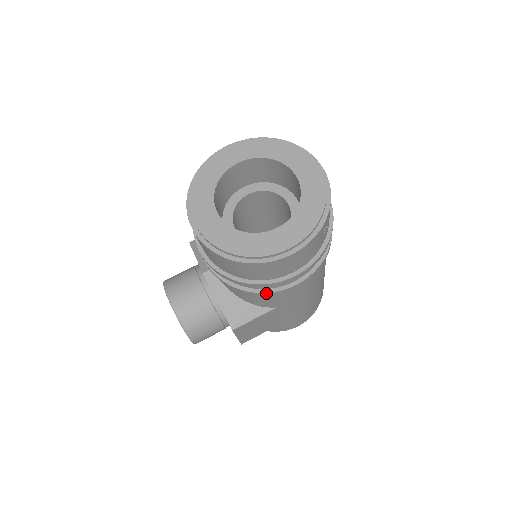
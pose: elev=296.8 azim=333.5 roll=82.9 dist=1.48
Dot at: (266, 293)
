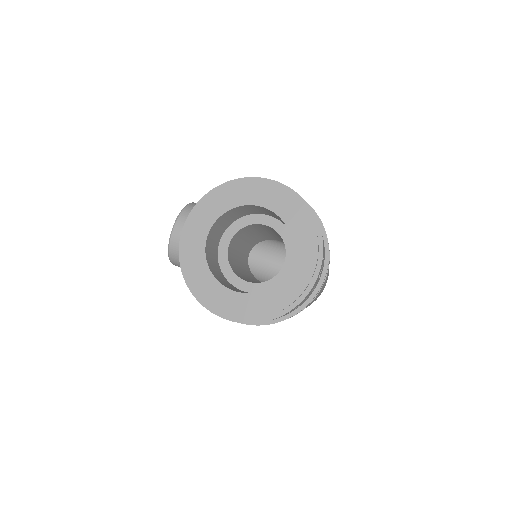
Dot at: occluded
